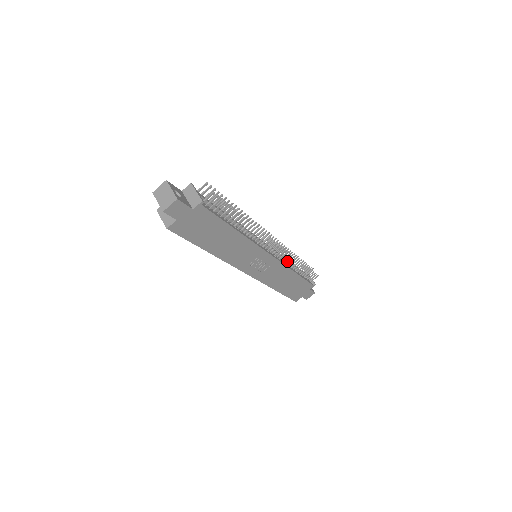
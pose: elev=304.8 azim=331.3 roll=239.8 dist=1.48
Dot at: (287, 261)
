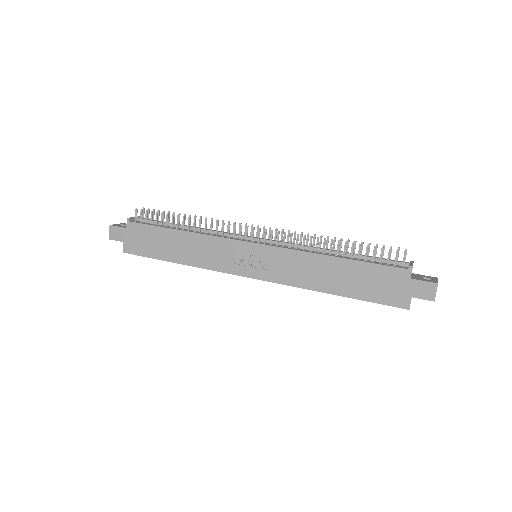
Dot at: (302, 246)
